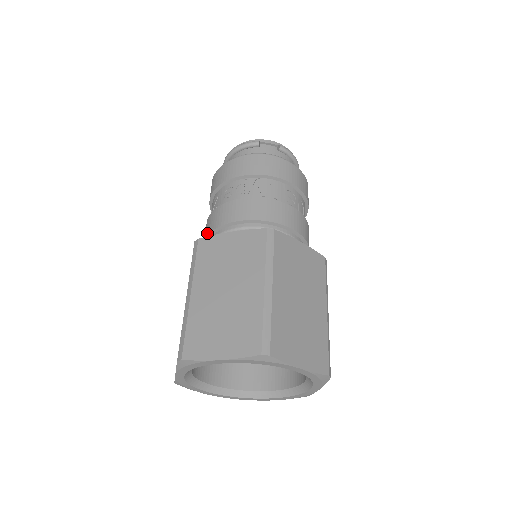
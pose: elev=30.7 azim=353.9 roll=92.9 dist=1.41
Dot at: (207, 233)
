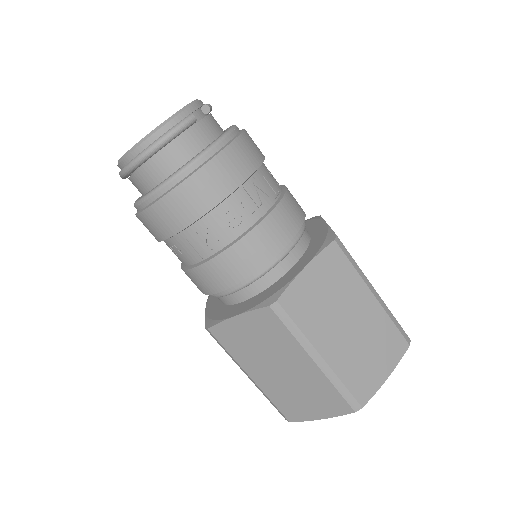
Dot at: (236, 280)
